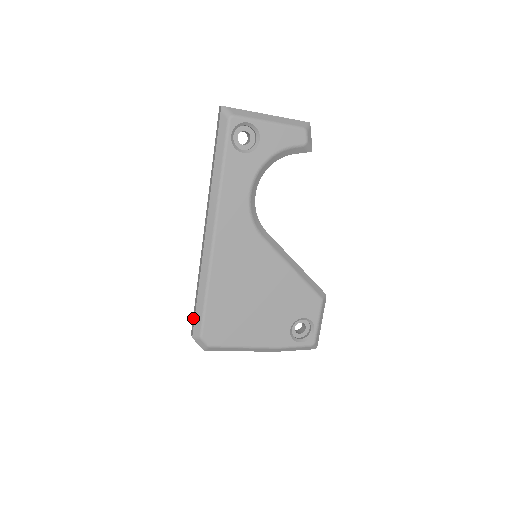
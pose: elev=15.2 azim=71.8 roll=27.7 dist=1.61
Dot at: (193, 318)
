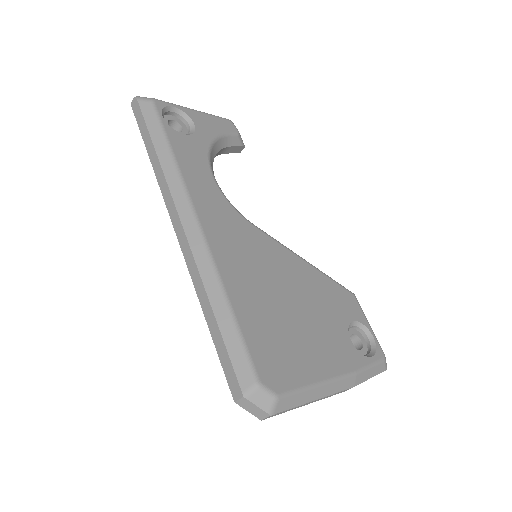
Dot at: (225, 367)
